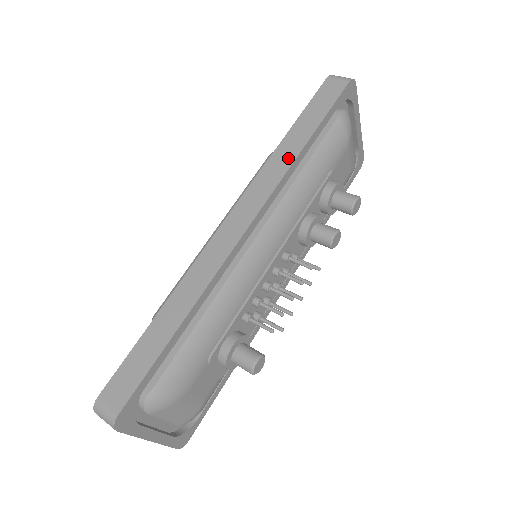
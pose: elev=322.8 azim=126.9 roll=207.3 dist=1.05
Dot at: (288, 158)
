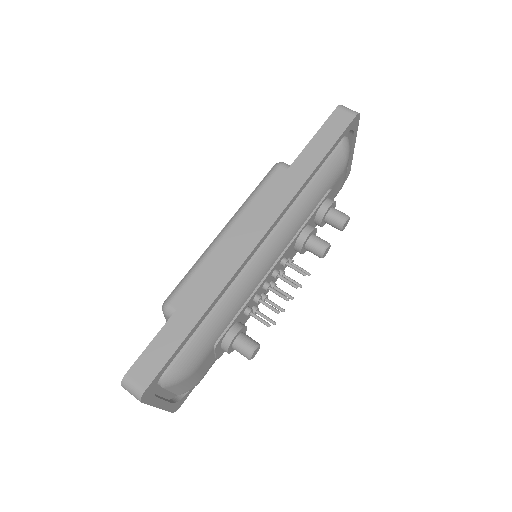
Dot at: (299, 180)
